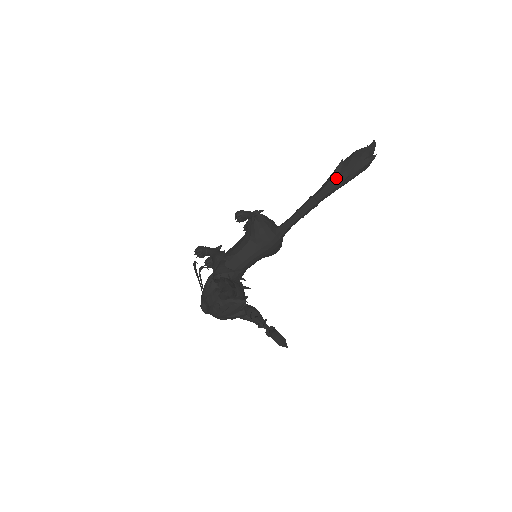
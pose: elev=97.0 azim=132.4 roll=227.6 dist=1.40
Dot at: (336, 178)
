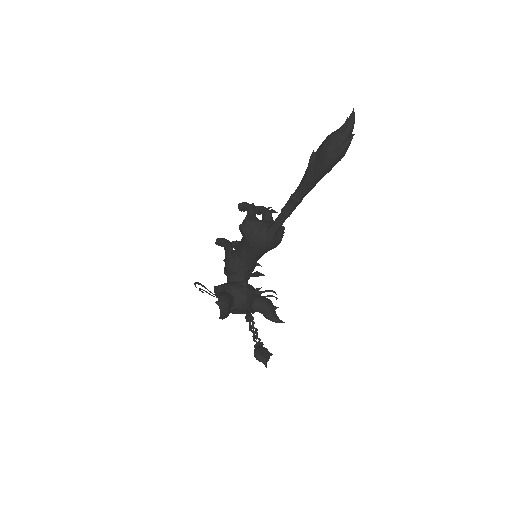
Dot at: (310, 175)
